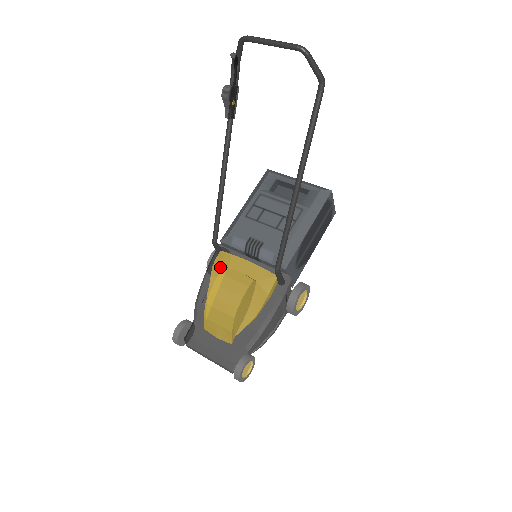
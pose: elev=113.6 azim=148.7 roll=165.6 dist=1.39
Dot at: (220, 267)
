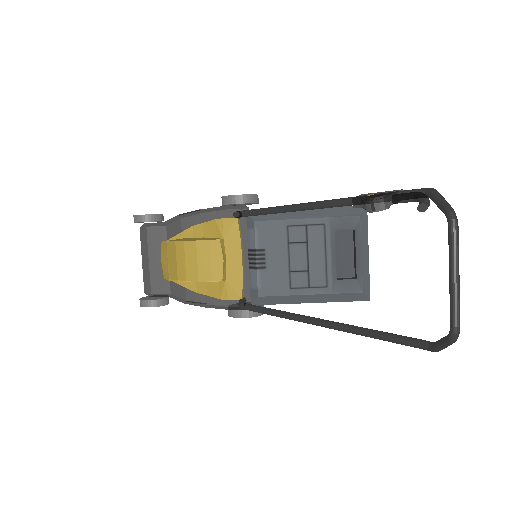
Dot at: (220, 229)
